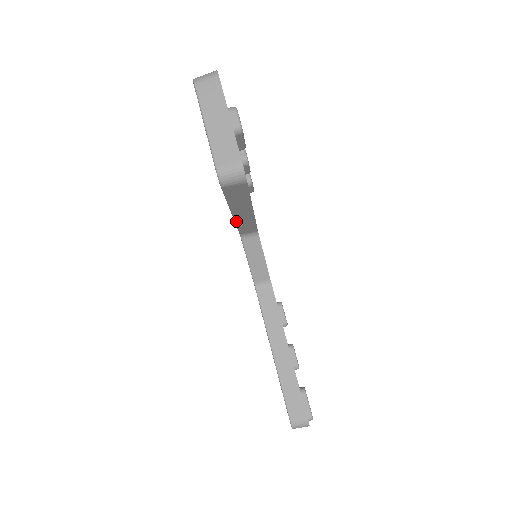
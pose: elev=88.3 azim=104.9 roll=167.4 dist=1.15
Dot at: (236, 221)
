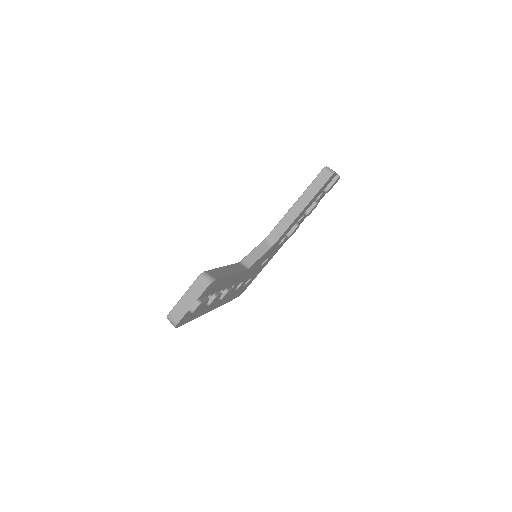
Dot at: (286, 215)
